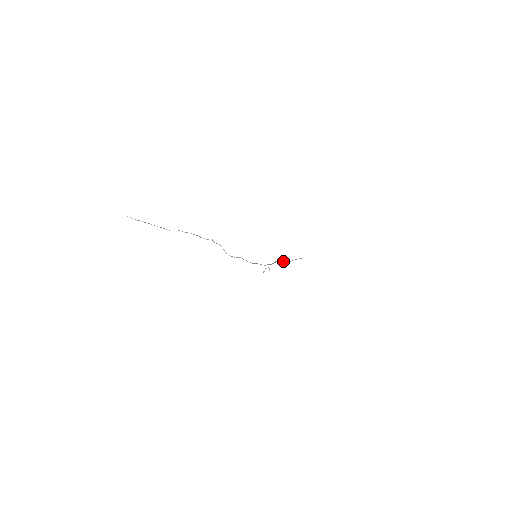
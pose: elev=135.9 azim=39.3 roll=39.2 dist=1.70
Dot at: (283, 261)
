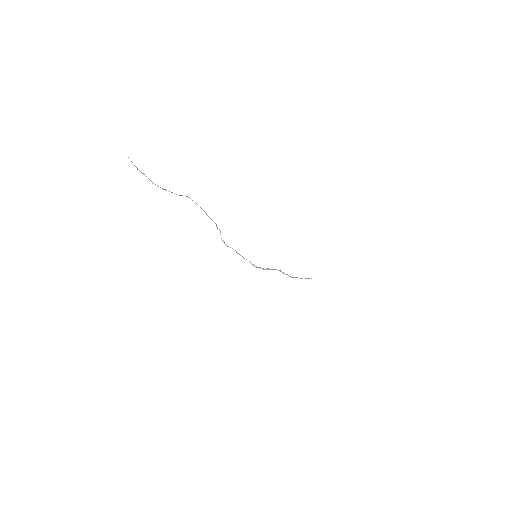
Dot at: (284, 273)
